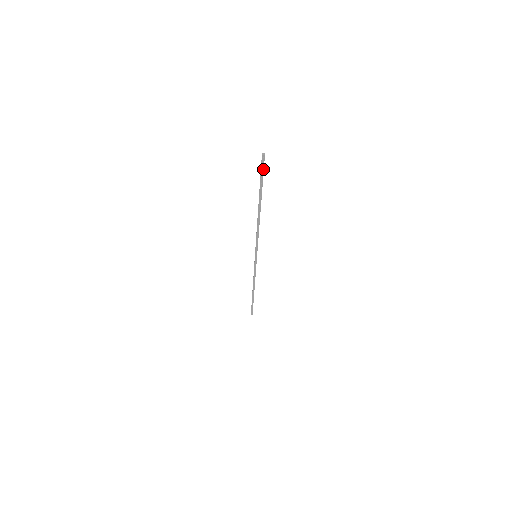
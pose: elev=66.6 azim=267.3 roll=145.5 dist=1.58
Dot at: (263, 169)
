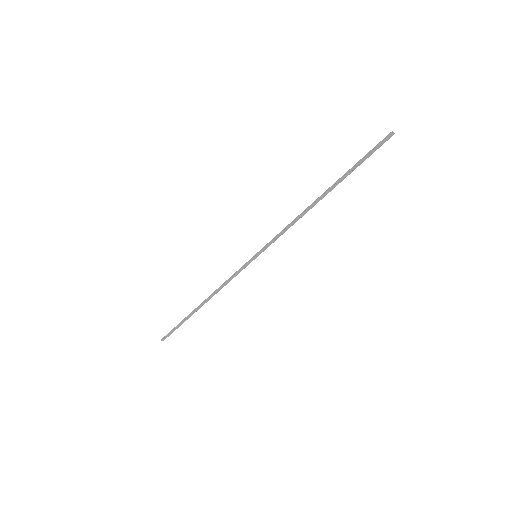
Dot at: occluded
